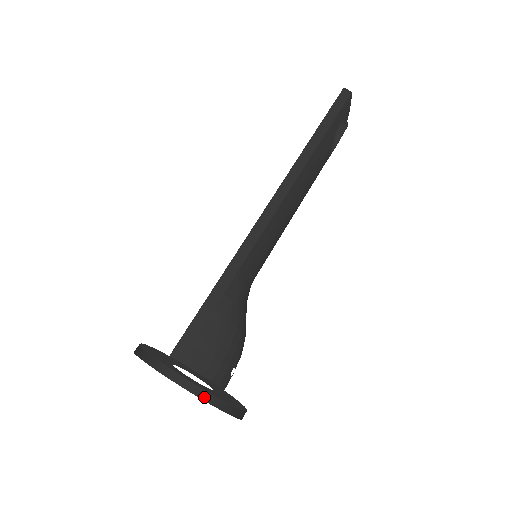
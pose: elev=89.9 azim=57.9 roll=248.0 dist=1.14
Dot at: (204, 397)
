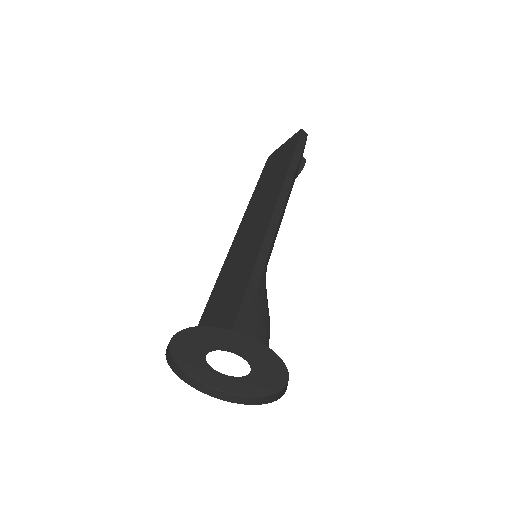
Dot at: (211, 393)
